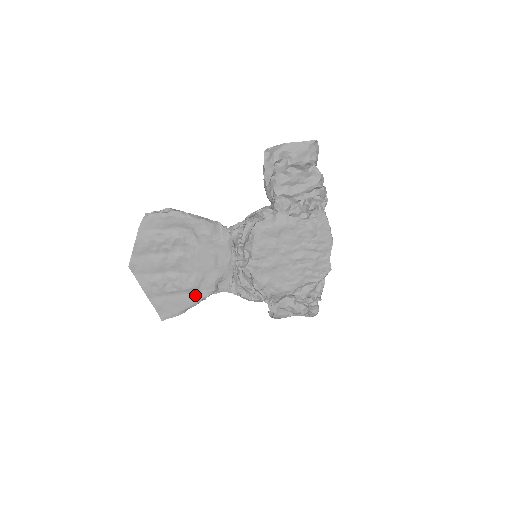
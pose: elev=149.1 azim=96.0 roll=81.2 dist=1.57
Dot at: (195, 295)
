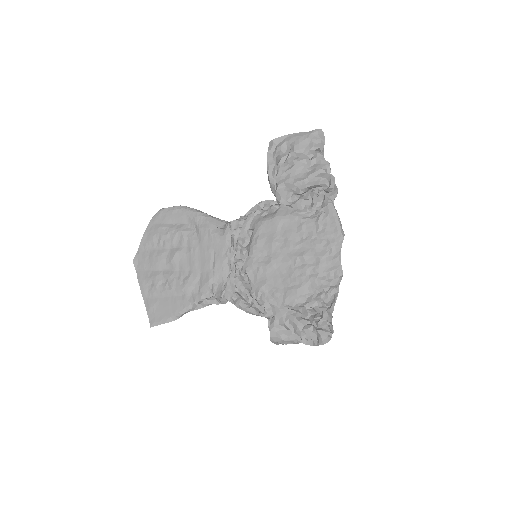
Dot at: (187, 298)
